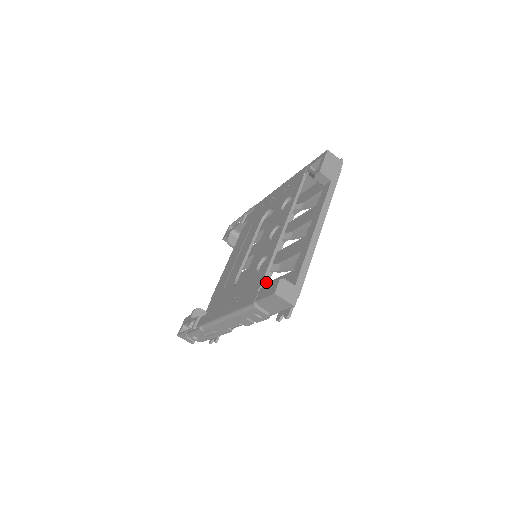
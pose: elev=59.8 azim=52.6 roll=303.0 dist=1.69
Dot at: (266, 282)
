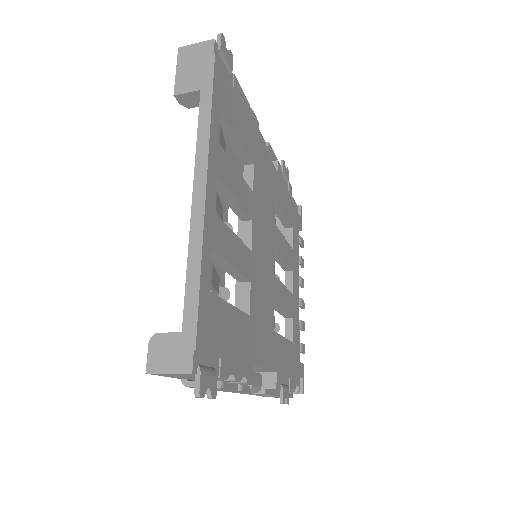
Dot at: (245, 304)
